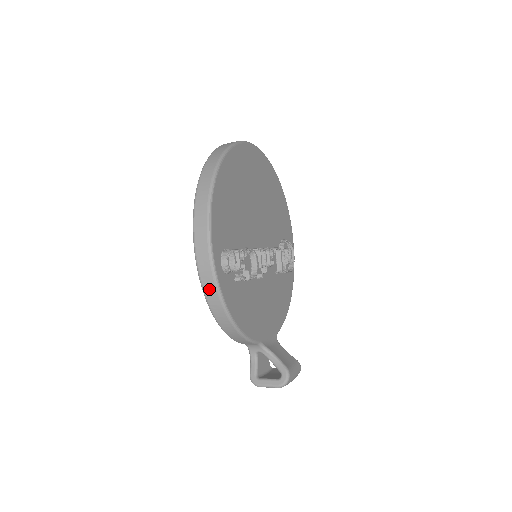
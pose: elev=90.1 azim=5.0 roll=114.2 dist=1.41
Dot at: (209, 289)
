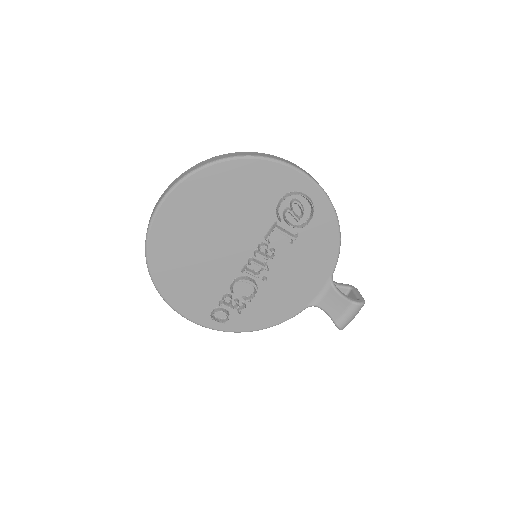
Dot at: occluded
